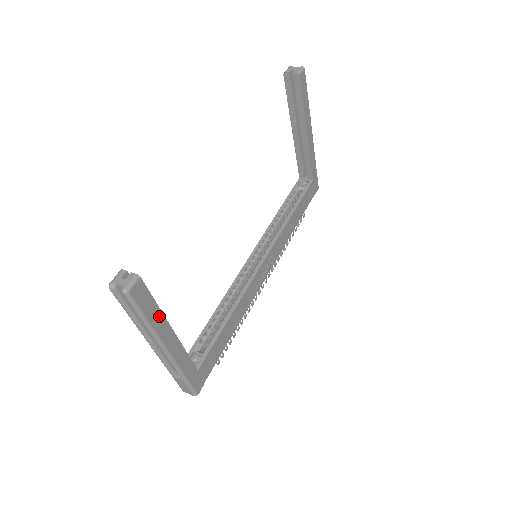
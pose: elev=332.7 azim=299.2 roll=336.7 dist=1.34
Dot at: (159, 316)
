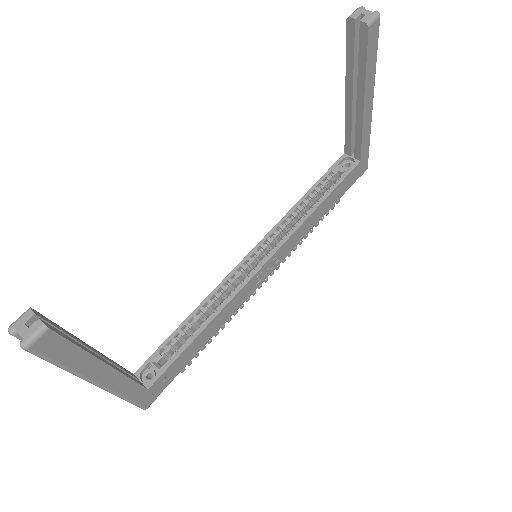
Dot at: (84, 358)
